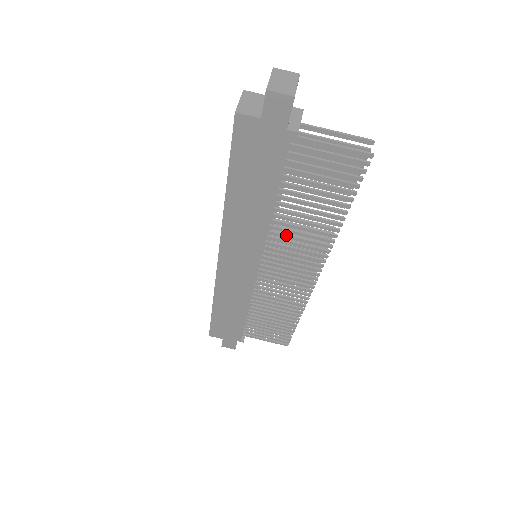
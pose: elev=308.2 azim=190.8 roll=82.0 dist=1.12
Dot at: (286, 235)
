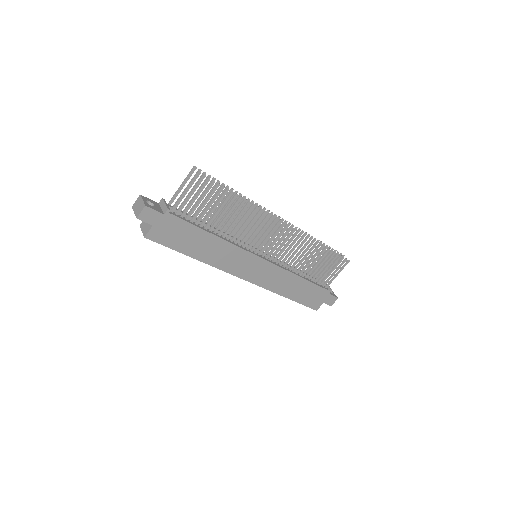
Dot at: (242, 234)
